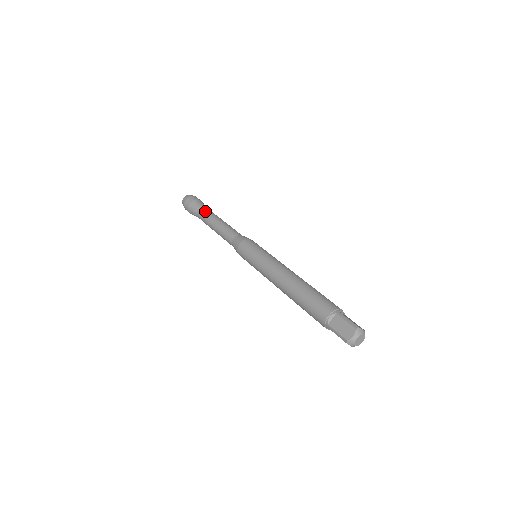
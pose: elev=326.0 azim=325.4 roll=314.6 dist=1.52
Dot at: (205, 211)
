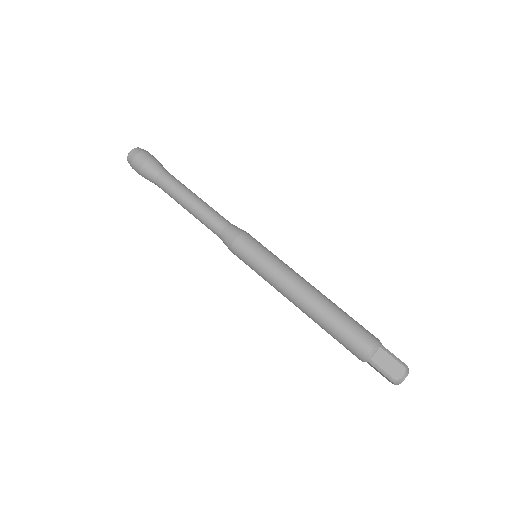
Dot at: (171, 179)
